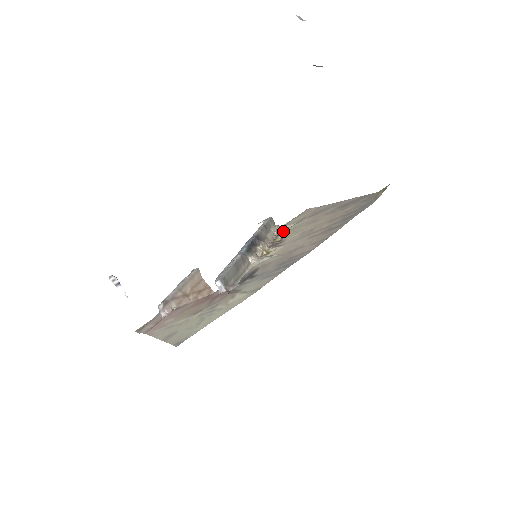
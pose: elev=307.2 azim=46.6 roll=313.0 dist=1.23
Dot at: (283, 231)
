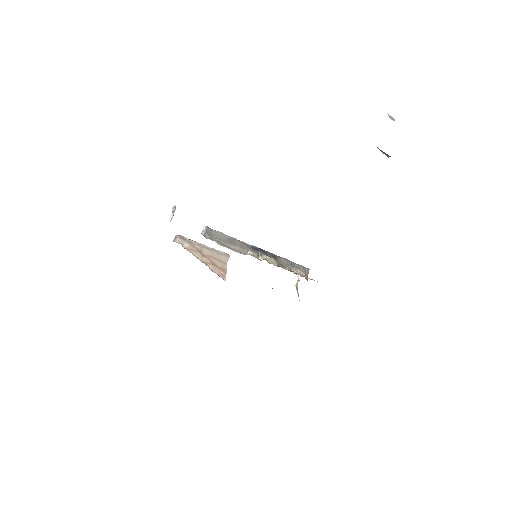
Dot at: (303, 276)
